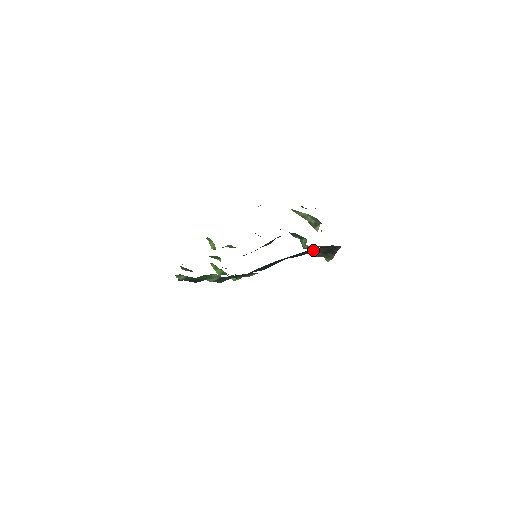
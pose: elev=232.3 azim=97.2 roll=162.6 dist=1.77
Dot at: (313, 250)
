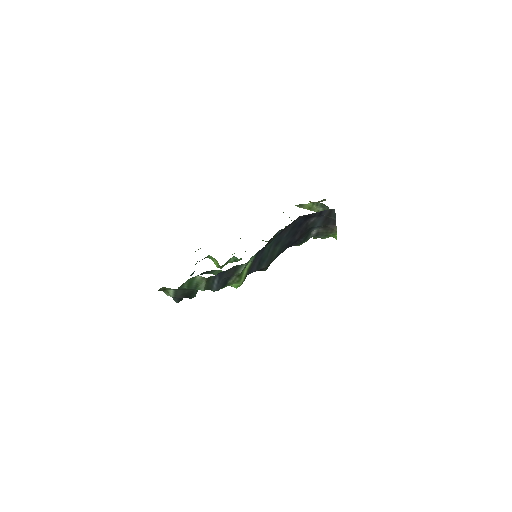
Dot at: (309, 226)
